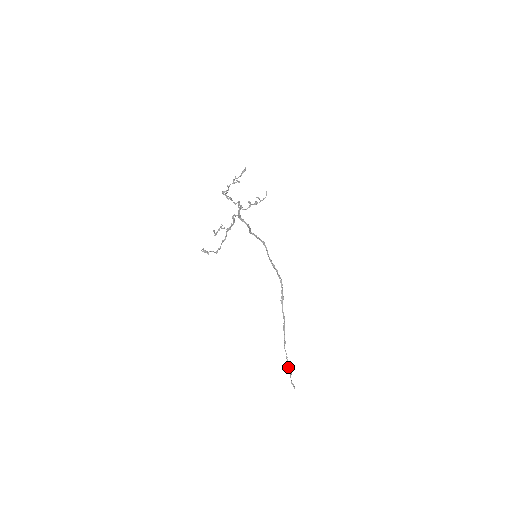
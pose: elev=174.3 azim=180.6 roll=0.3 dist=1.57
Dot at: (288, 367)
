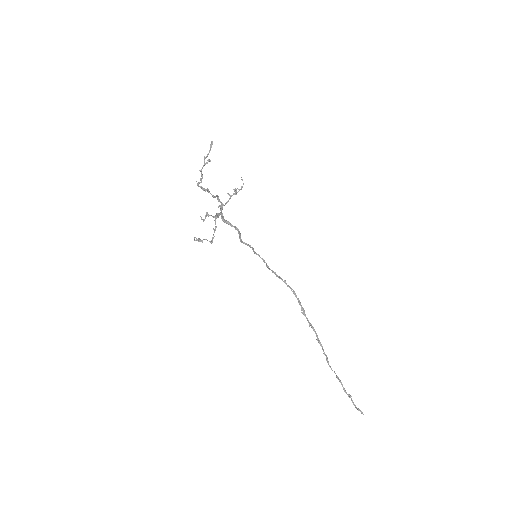
Dot at: (343, 388)
